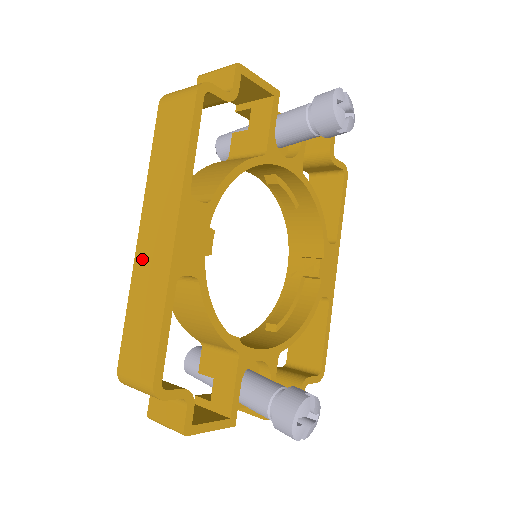
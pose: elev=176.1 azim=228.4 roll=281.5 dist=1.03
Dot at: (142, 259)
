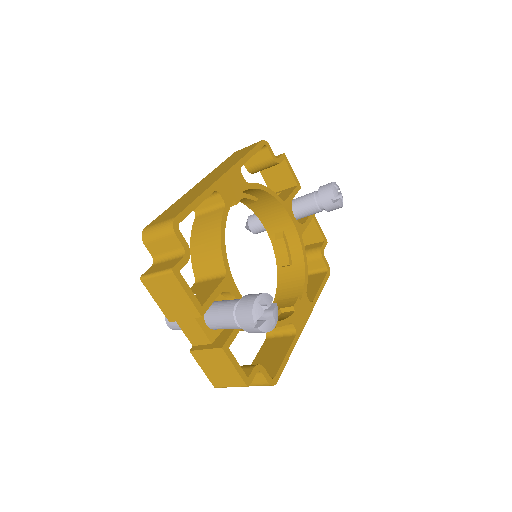
Dot at: (194, 189)
